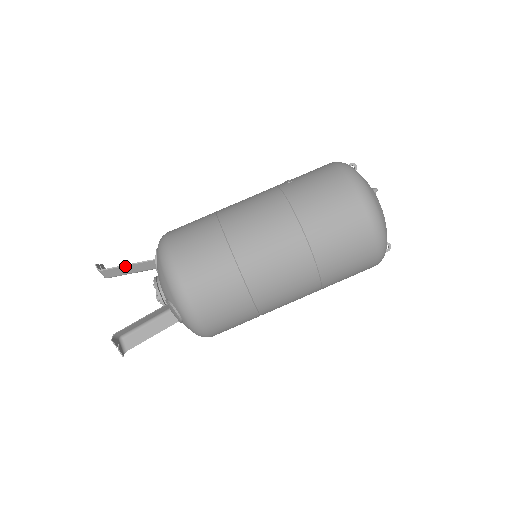
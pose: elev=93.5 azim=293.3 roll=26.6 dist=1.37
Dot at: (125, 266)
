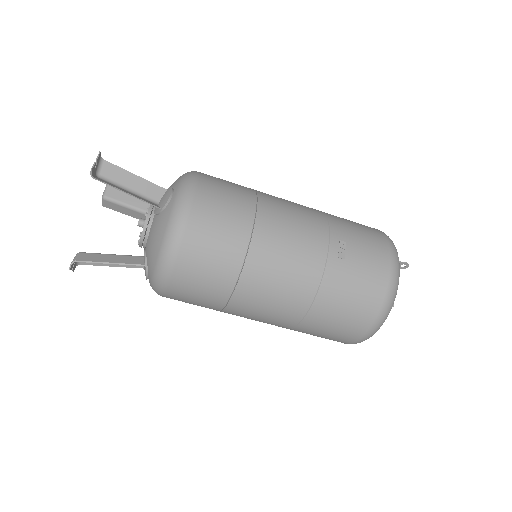
Dot at: (124, 192)
